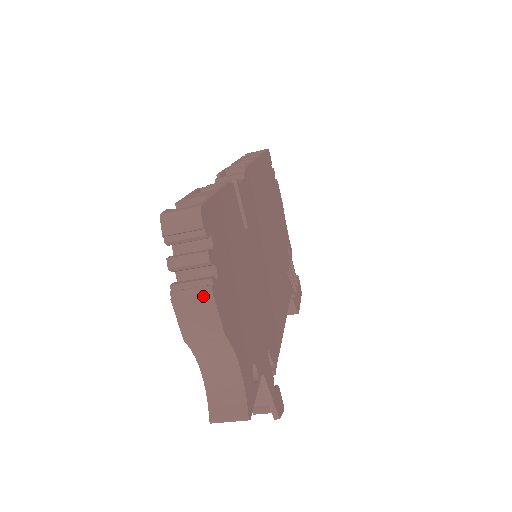
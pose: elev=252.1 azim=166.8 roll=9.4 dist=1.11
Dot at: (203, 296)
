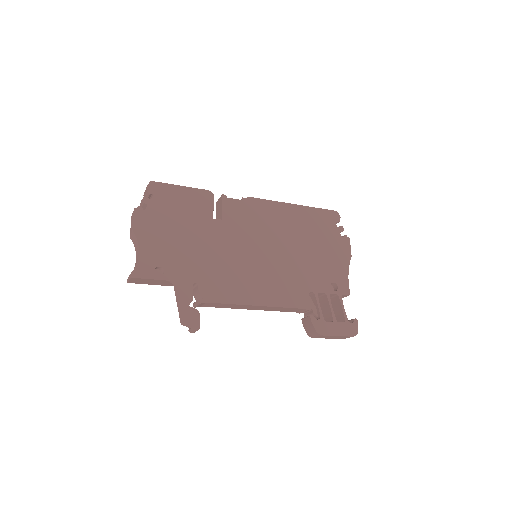
Dot at: (133, 213)
